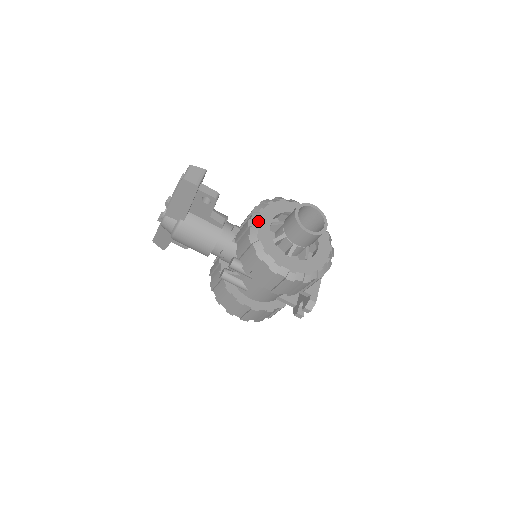
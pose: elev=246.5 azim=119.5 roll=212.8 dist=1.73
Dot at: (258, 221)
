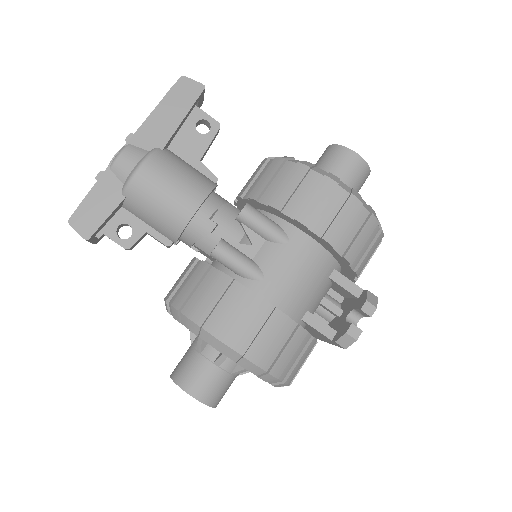
Dot at: occluded
